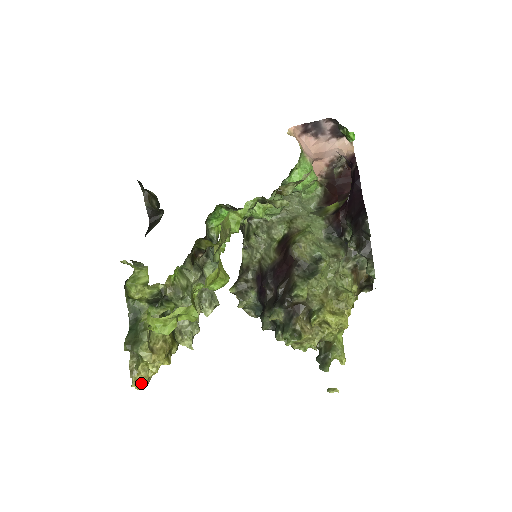
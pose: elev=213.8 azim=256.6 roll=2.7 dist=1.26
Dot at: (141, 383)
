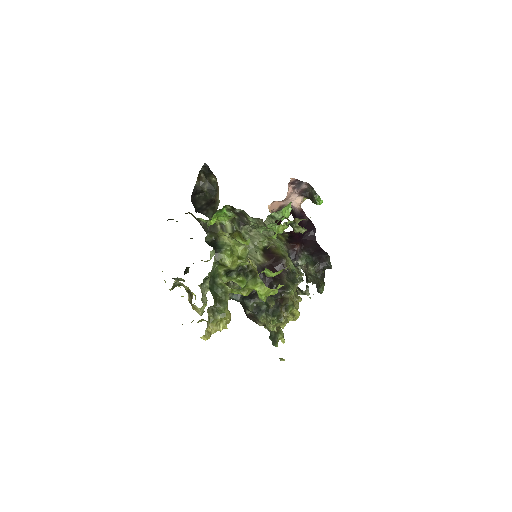
Dot at: occluded
